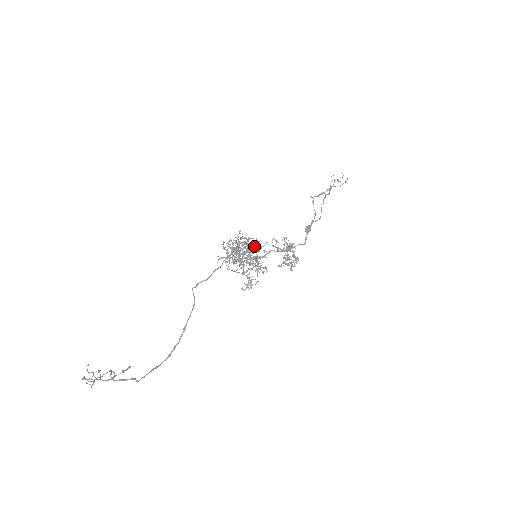
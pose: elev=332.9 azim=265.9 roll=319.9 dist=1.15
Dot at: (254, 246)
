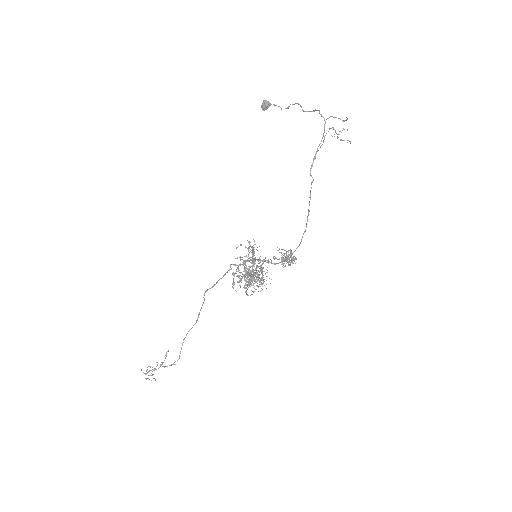
Dot at: occluded
